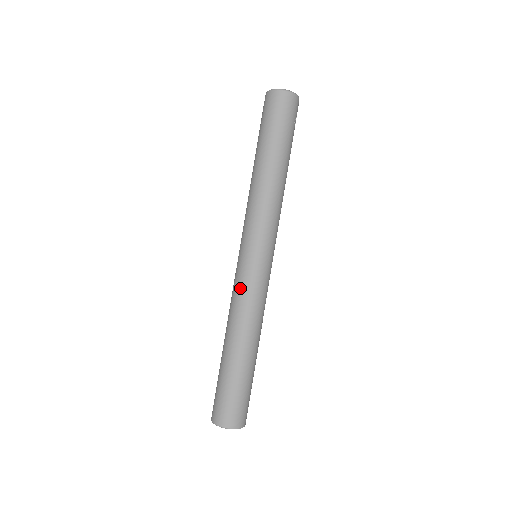
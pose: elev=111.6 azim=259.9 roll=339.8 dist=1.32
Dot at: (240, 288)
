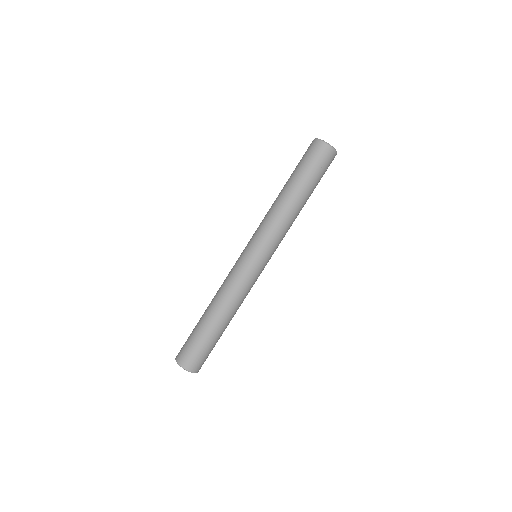
Dot at: (230, 271)
